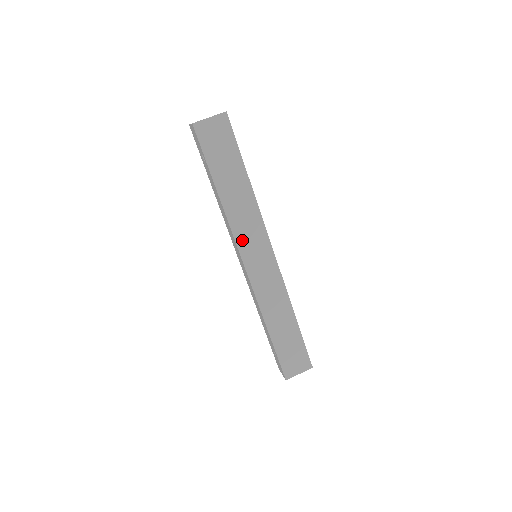
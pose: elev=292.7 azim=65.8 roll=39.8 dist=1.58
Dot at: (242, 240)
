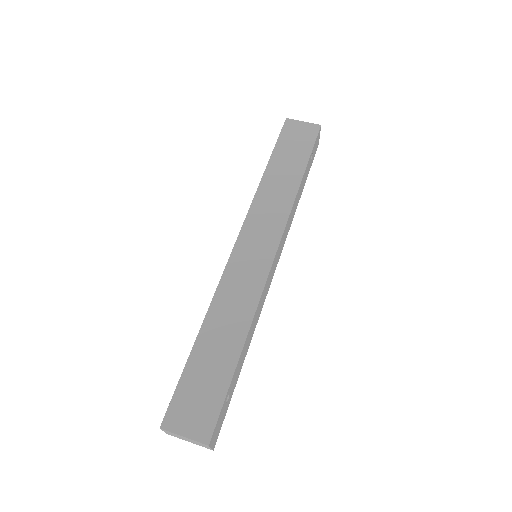
Dot at: (253, 220)
